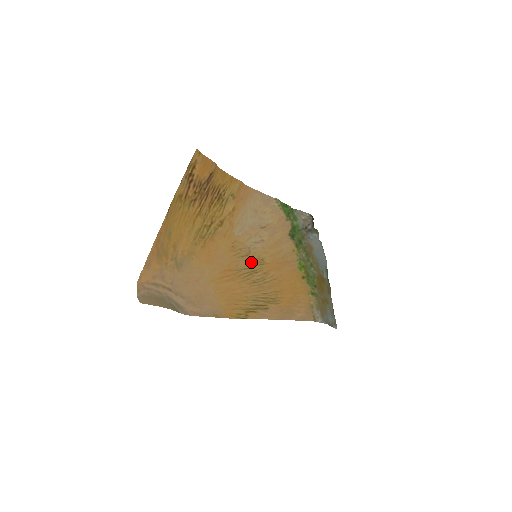
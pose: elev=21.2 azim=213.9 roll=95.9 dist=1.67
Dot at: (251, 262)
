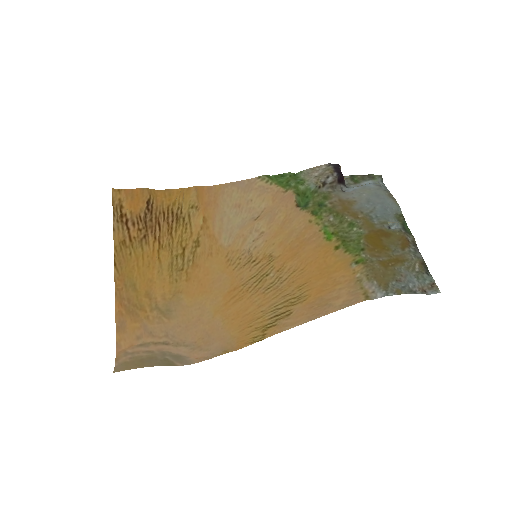
Dot at: (257, 266)
